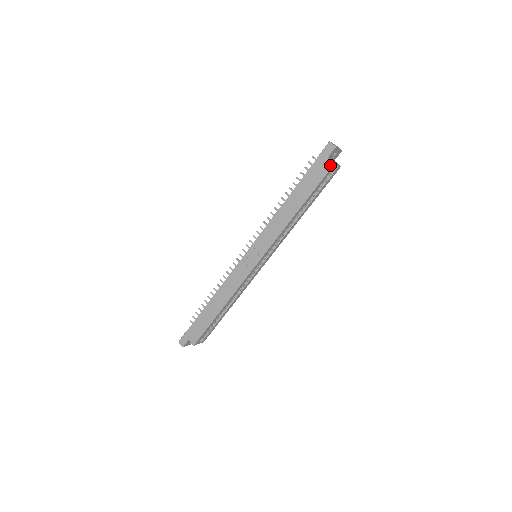
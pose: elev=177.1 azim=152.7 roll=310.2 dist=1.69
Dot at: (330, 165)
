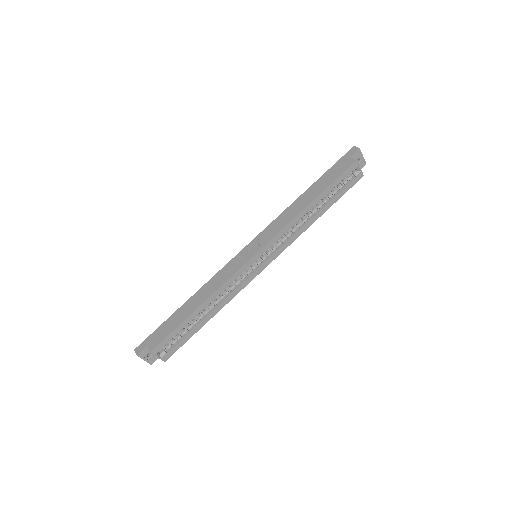
Dot at: (352, 162)
